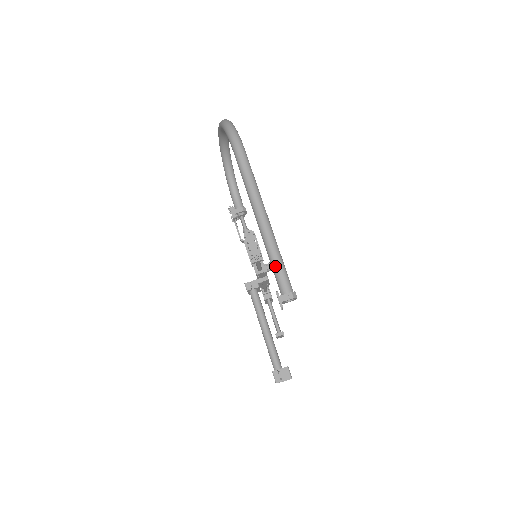
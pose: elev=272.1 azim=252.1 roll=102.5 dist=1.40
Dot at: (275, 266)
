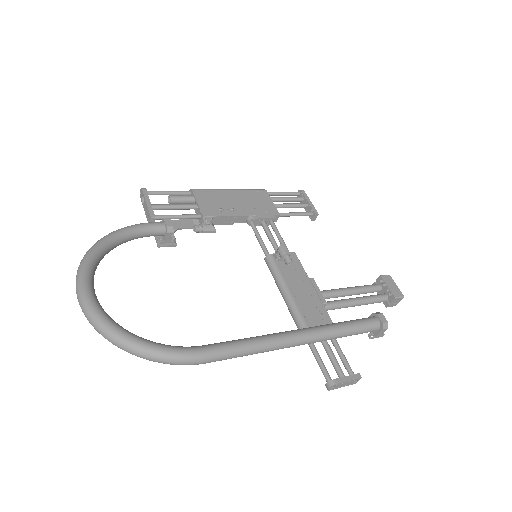
Dot at: occluded
